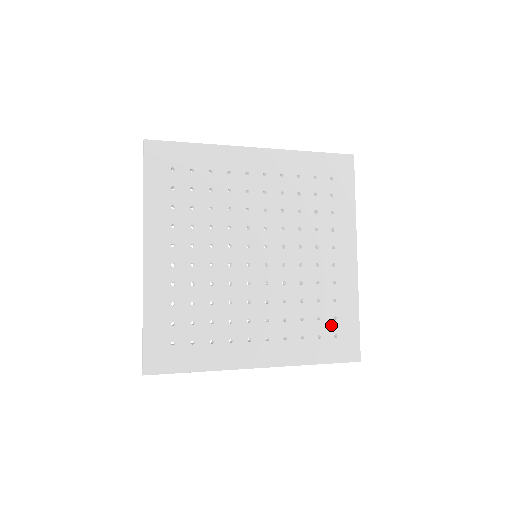
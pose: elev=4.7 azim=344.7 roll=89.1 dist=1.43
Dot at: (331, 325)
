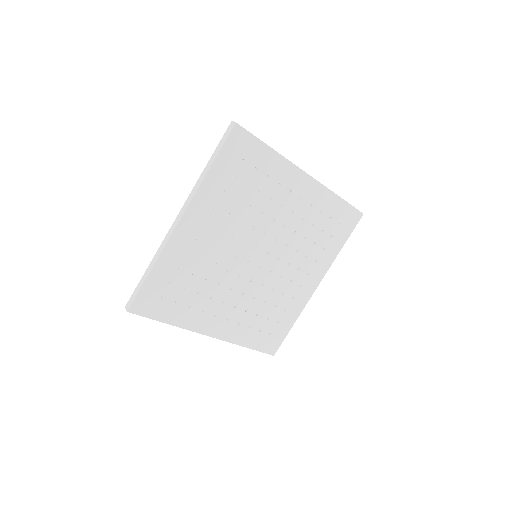
Dot at: (332, 224)
